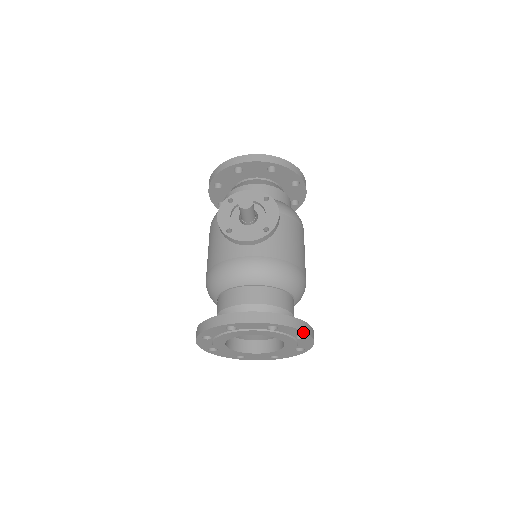
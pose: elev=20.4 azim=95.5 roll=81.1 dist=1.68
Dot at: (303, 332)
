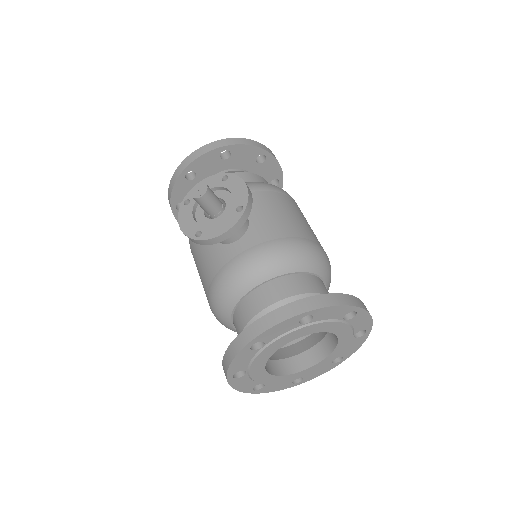
Dot at: (348, 307)
